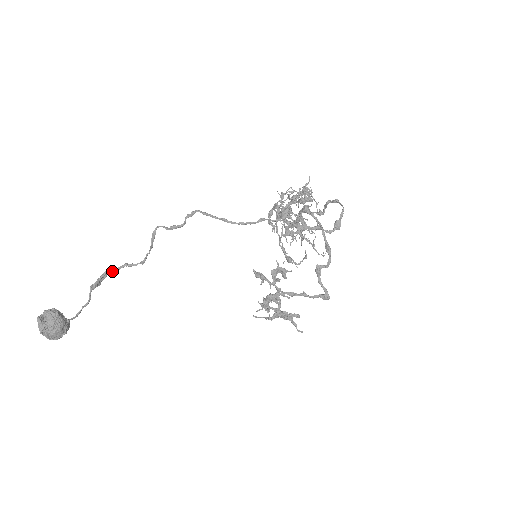
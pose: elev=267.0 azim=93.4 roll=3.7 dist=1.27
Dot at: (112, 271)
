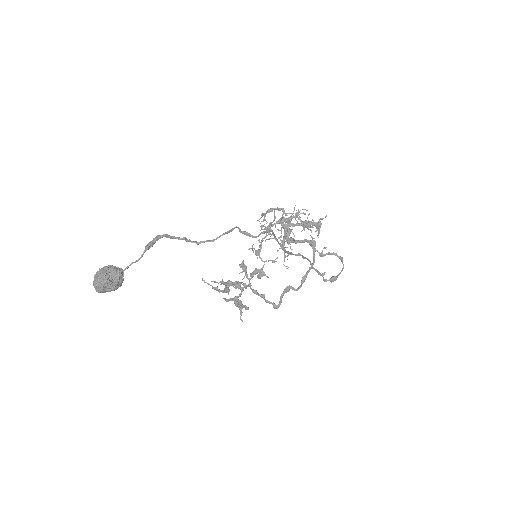
Dot at: (168, 236)
